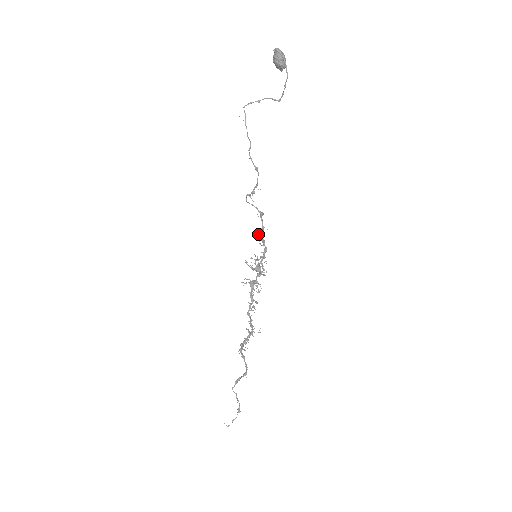
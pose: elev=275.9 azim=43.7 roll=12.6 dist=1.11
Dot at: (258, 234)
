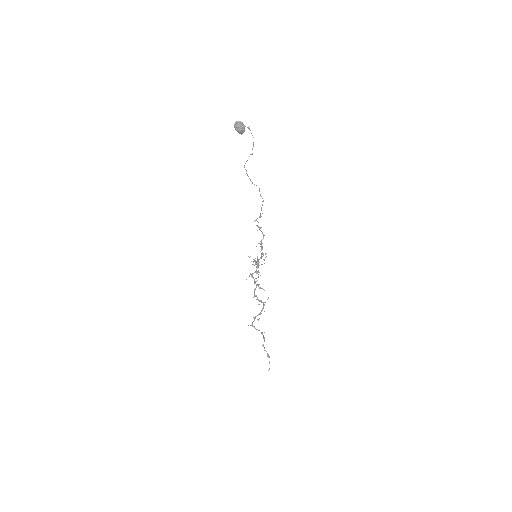
Dot at: (261, 241)
